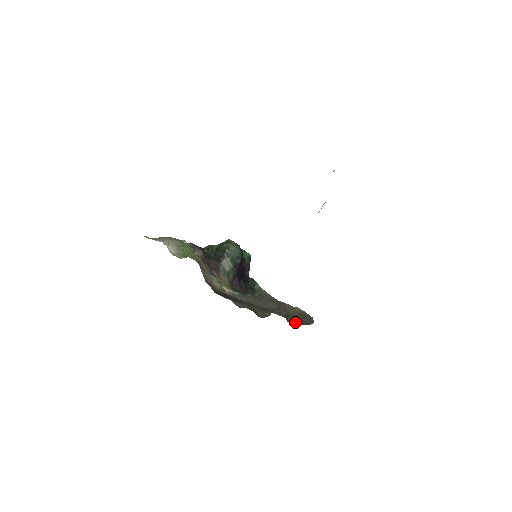
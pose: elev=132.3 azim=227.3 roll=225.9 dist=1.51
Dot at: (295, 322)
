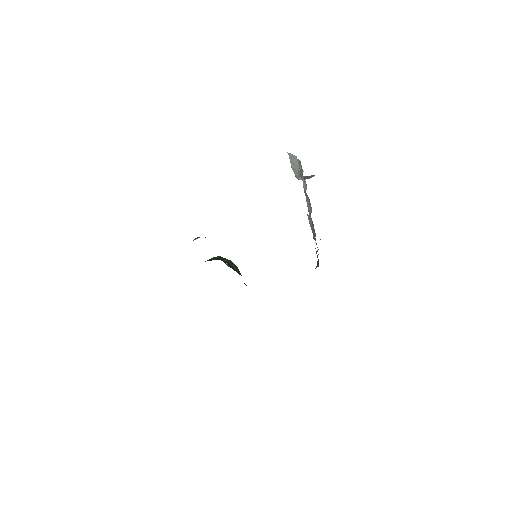
Dot at: occluded
